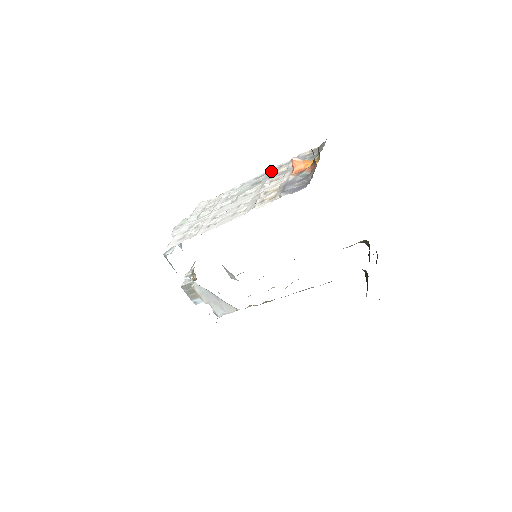
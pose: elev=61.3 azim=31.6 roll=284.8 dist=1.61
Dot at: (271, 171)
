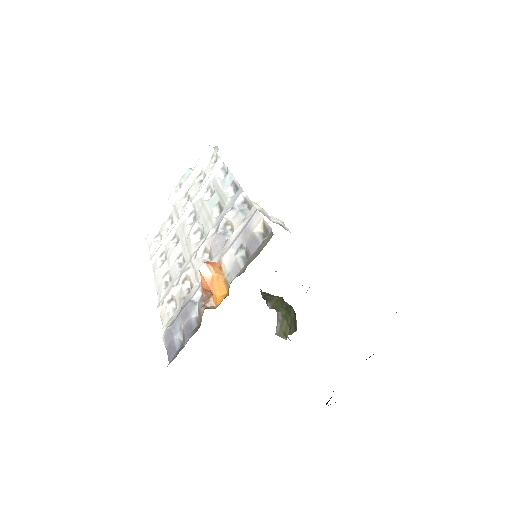
Dot at: (232, 204)
